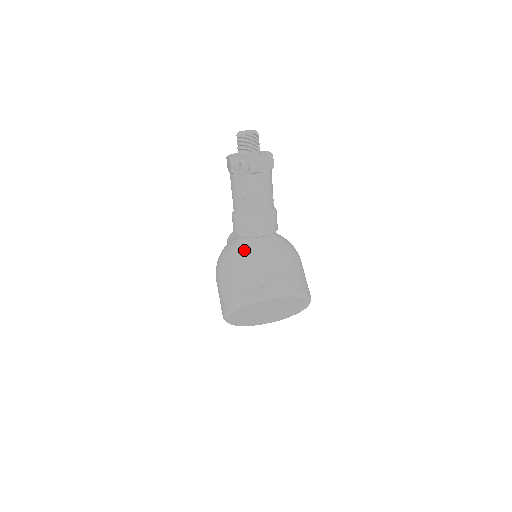
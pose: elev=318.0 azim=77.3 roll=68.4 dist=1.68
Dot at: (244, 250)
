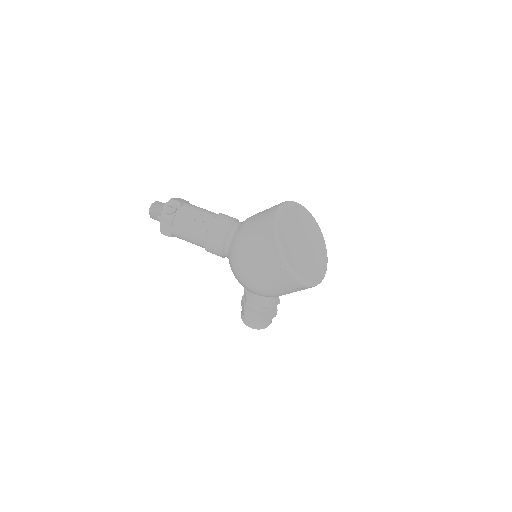
Dot at: (236, 235)
